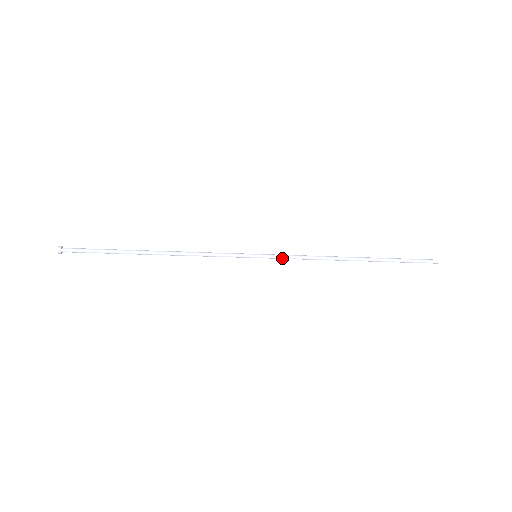
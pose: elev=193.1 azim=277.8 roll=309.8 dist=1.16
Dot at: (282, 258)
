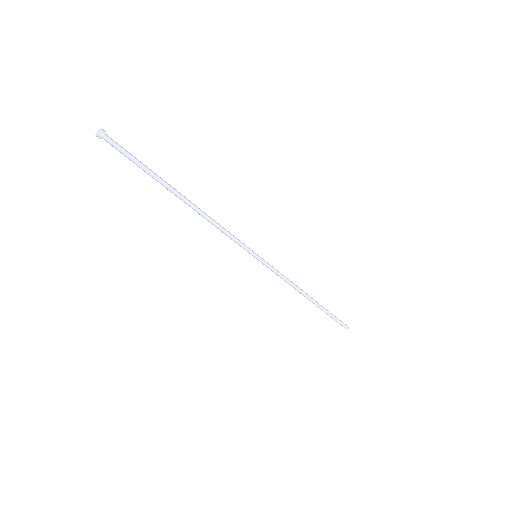
Dot at: (272, 269)
